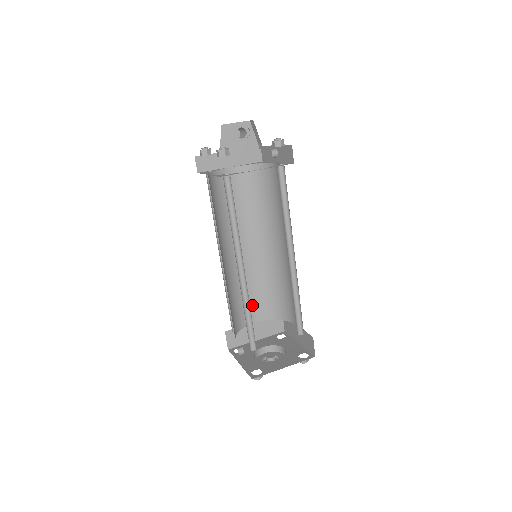
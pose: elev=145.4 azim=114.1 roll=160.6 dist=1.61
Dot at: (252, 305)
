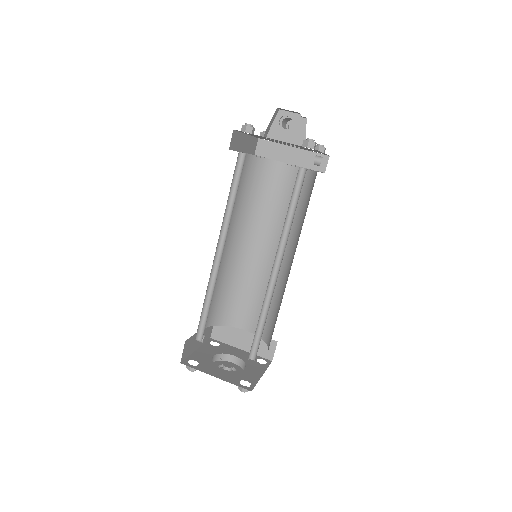
Dot at: (250, 311)
